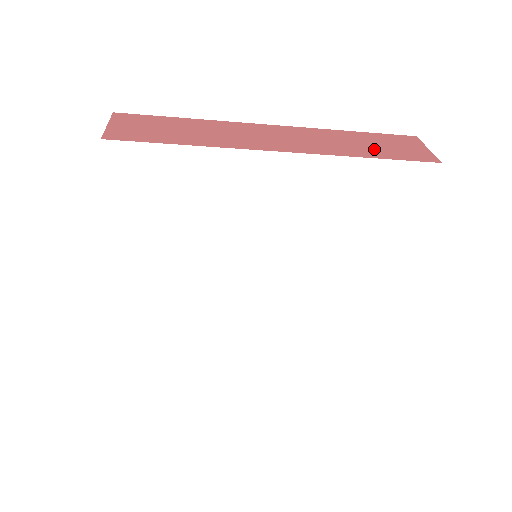
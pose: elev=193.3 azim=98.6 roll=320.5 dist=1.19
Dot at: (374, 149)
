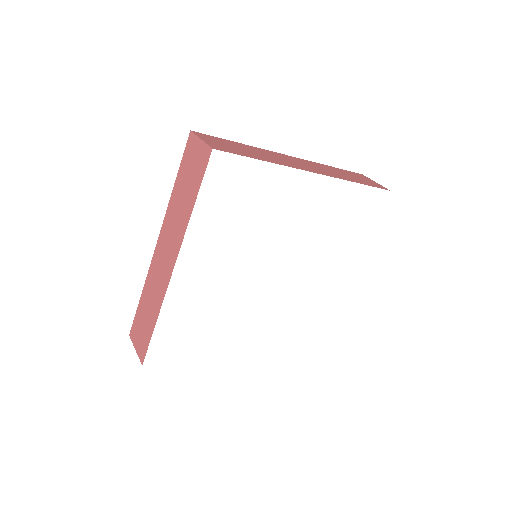
Dot at: (354, 179)
